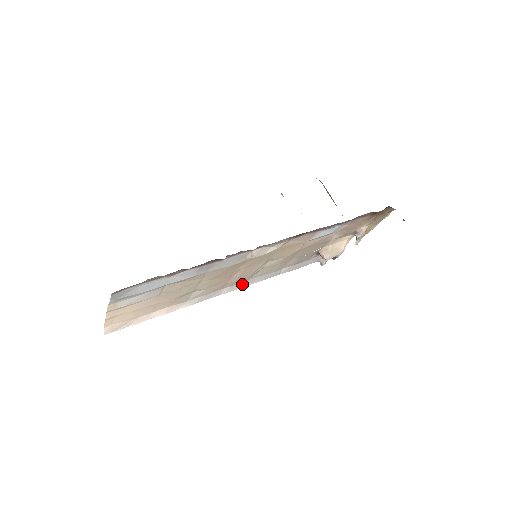
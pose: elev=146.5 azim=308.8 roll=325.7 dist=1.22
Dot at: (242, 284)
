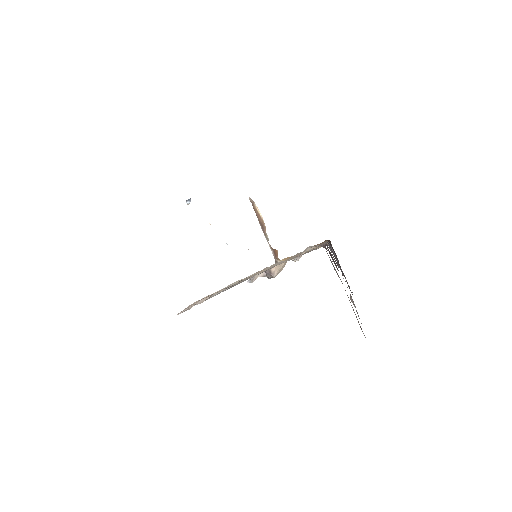
Dot at: occluded
